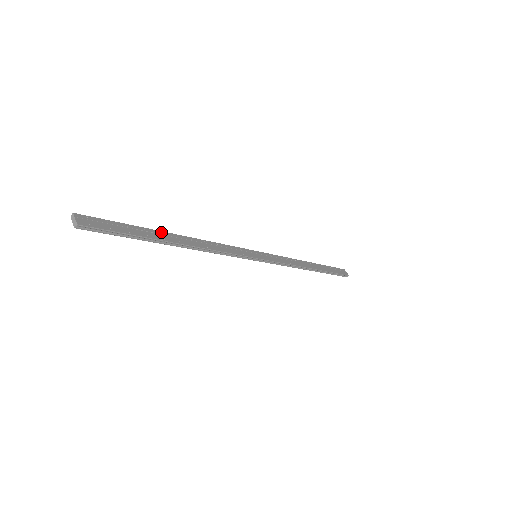
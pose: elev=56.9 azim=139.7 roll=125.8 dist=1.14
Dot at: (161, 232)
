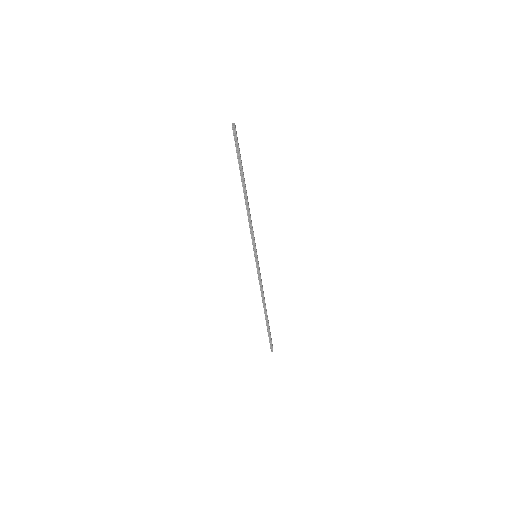
Dot at: occluded
